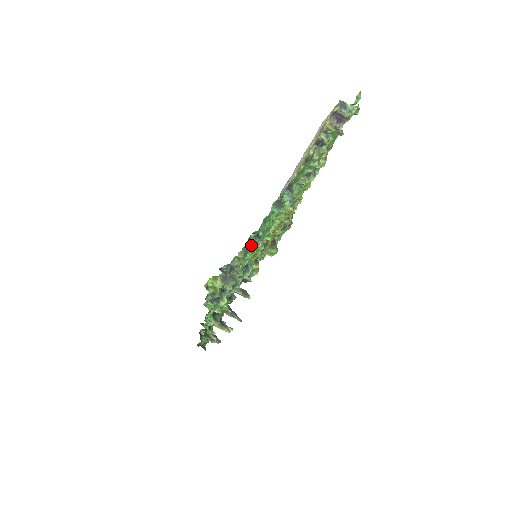
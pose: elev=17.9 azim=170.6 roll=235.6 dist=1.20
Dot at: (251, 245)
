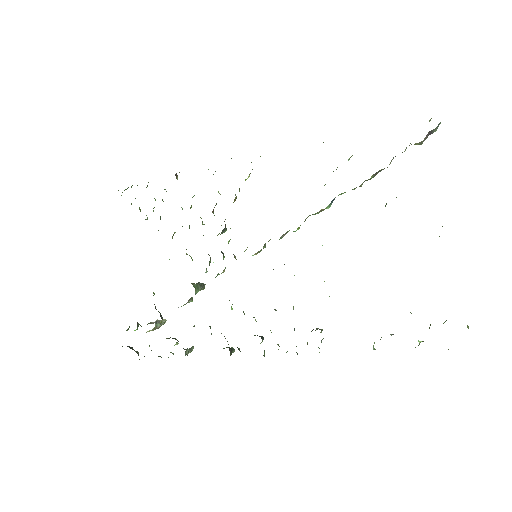
Dot at: occluded
